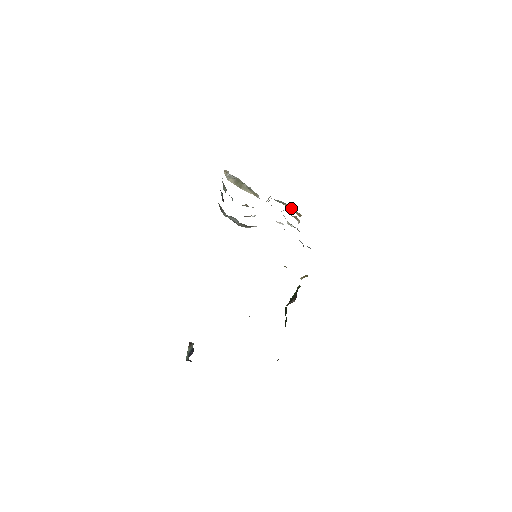
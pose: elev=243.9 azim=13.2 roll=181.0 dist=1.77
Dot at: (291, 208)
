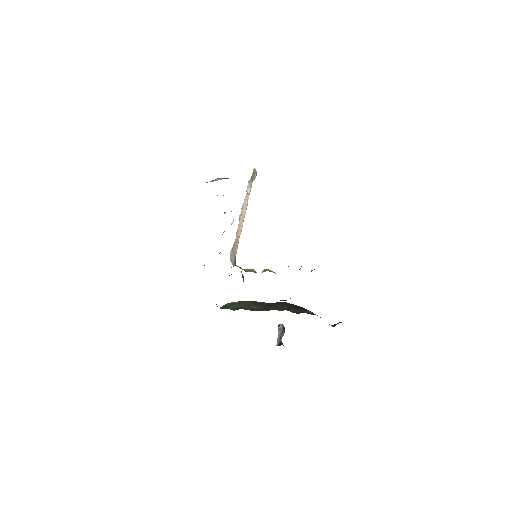
Dot at: occluded
